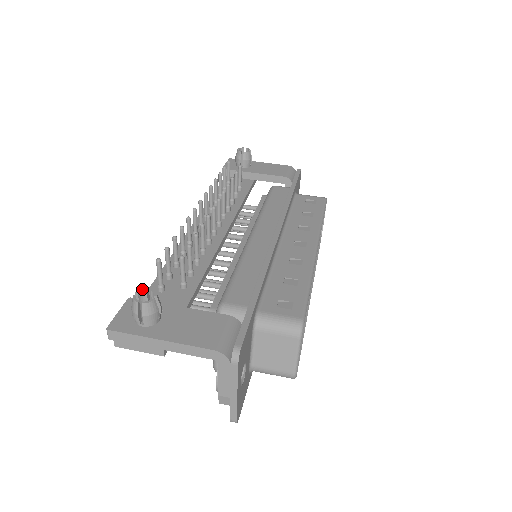
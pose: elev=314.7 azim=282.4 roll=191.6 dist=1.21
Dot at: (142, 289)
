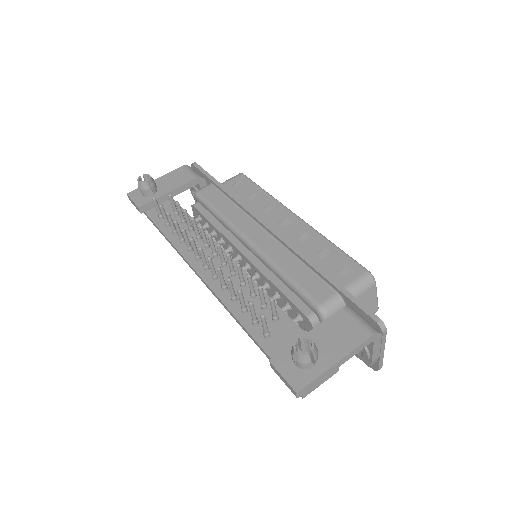
Dot at: (294, 344)
